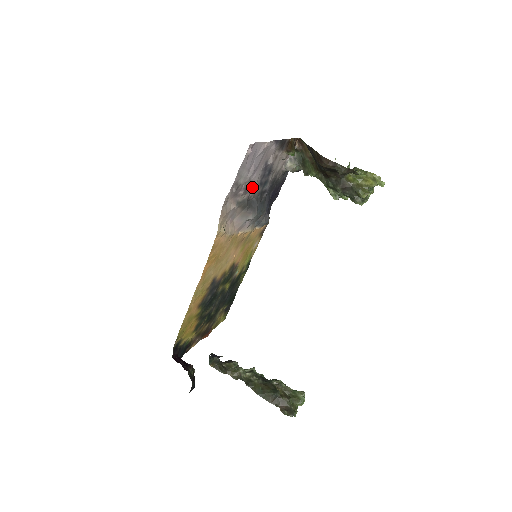
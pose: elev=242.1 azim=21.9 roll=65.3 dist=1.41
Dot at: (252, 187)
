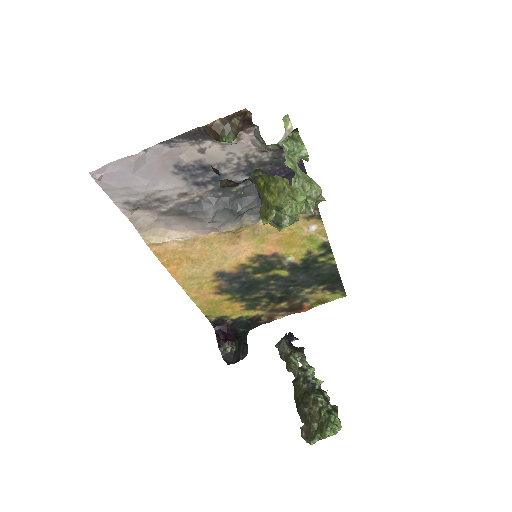
Dot at: (178, 193)
